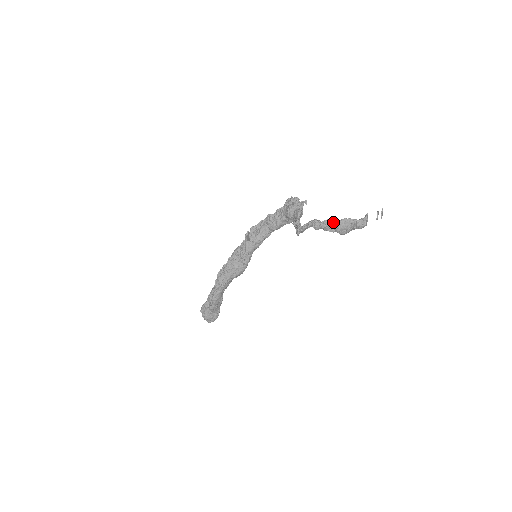
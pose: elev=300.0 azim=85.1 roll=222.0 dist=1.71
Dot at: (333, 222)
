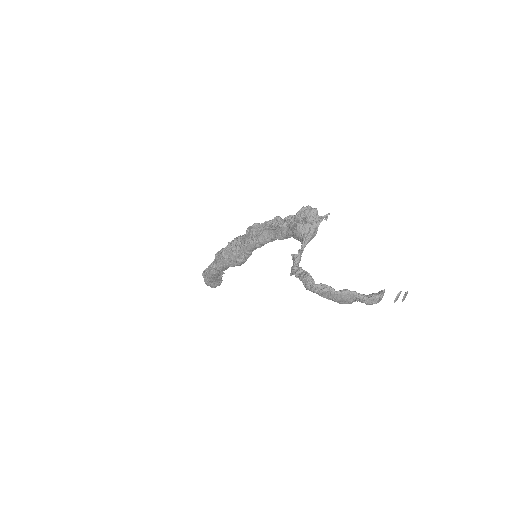
Dot at: (329, 291)
